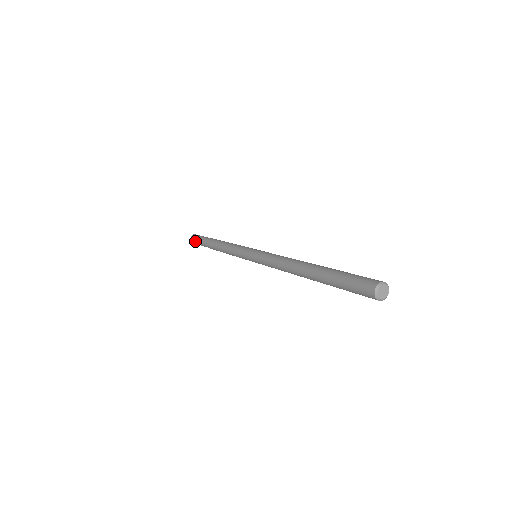
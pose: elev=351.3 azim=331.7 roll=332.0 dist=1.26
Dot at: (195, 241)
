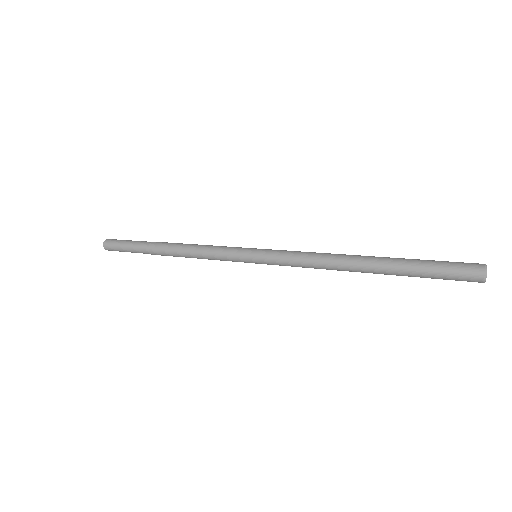
Dot at: (117, 242)
